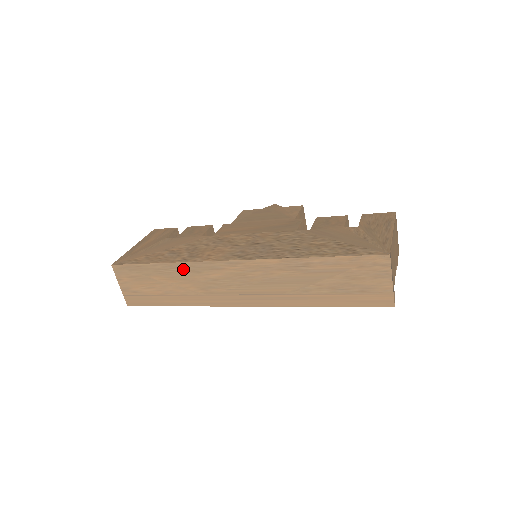
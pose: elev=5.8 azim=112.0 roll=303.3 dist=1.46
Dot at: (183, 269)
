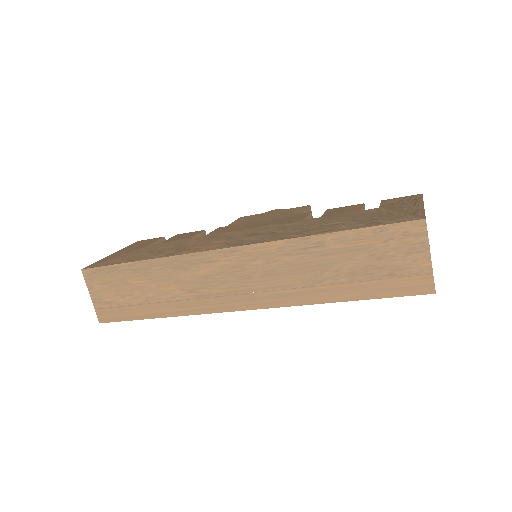
Dot at: (166, 266)
